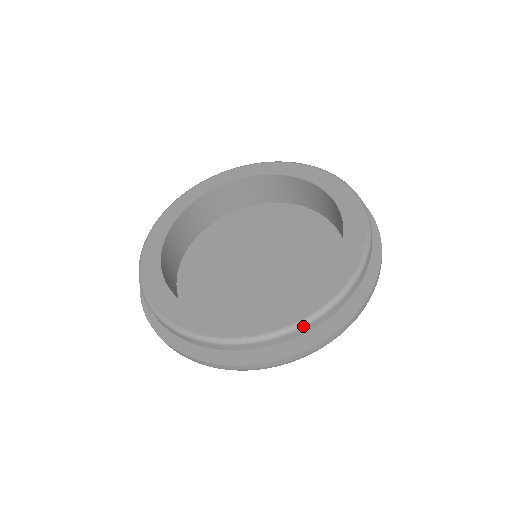
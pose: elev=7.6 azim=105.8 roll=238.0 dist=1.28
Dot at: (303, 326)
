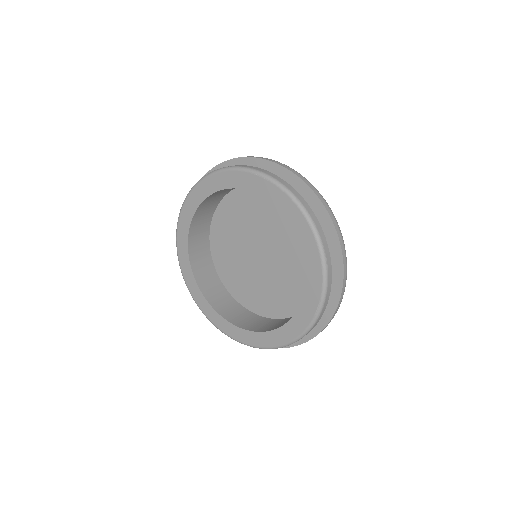
Dot at: occluded
